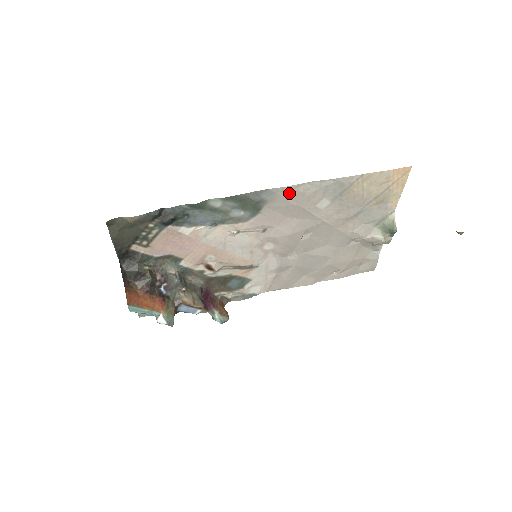
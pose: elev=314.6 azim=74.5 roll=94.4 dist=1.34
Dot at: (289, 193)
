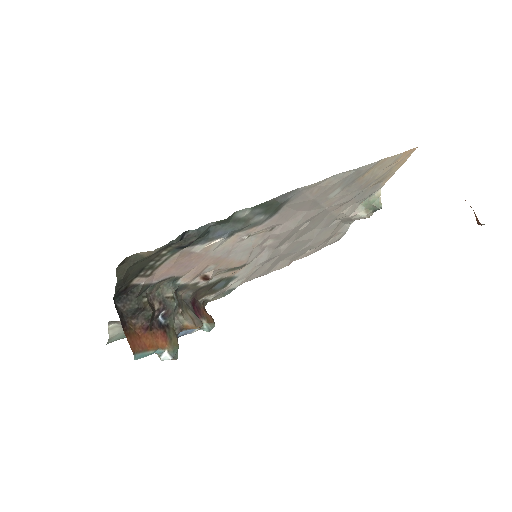
Dot at: (313, 189)
